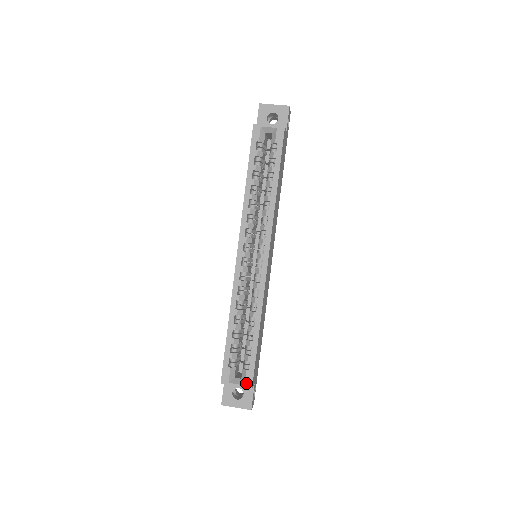
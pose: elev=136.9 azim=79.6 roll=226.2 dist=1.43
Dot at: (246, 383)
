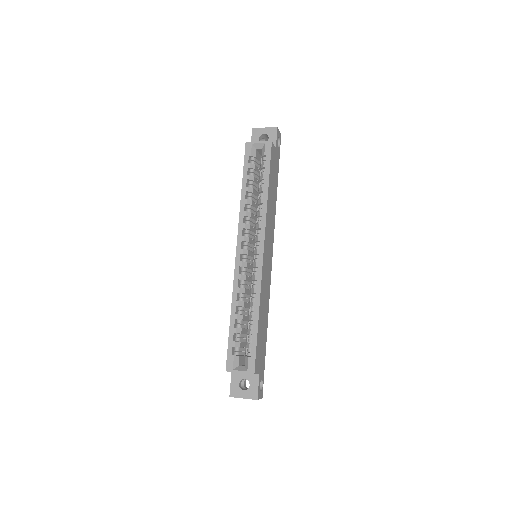
Dot at: (249, 369)
